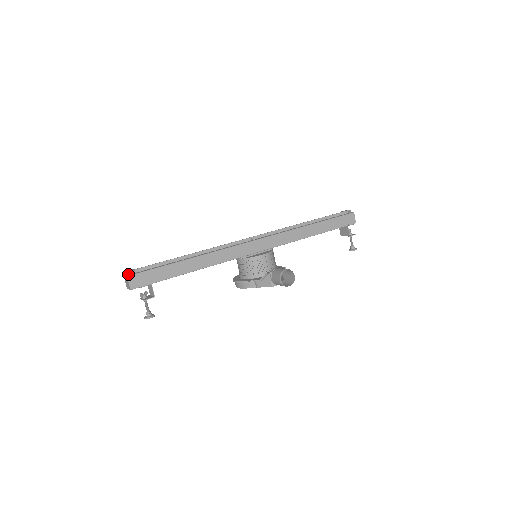
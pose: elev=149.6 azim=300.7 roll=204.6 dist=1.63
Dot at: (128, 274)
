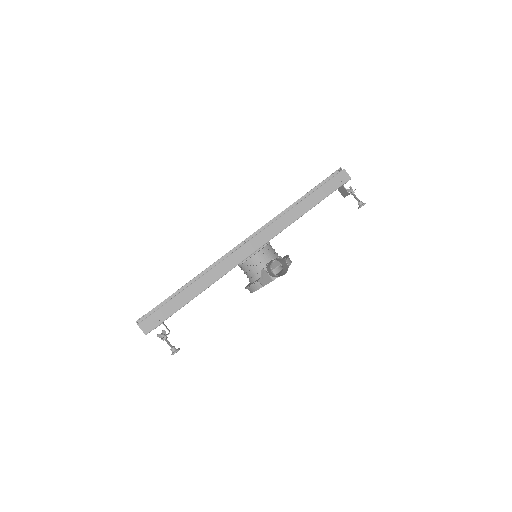
Dot at: (139, 322)
